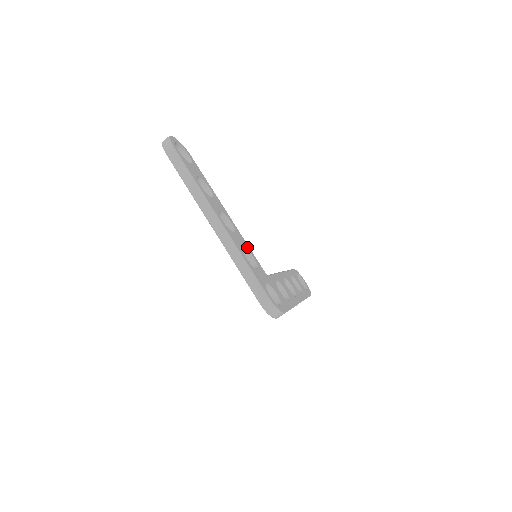
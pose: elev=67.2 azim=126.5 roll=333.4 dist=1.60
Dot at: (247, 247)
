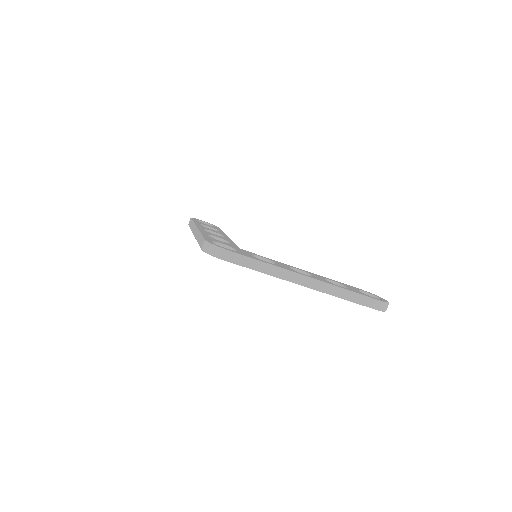
Dot at: occluded
